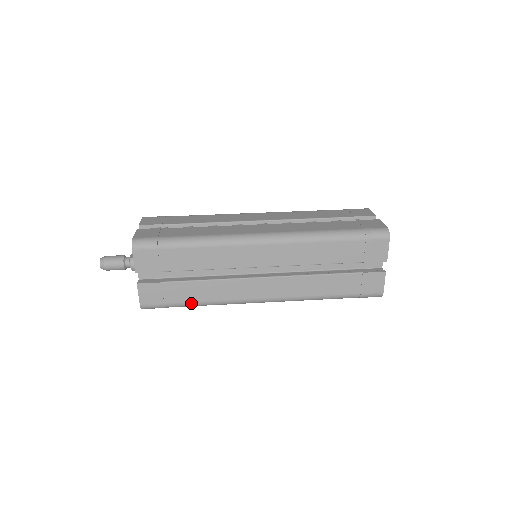
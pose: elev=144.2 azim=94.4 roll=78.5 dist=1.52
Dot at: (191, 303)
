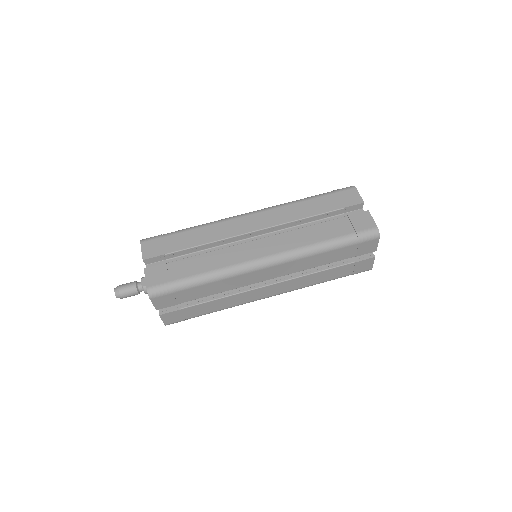
Dot at: (208, 313)
